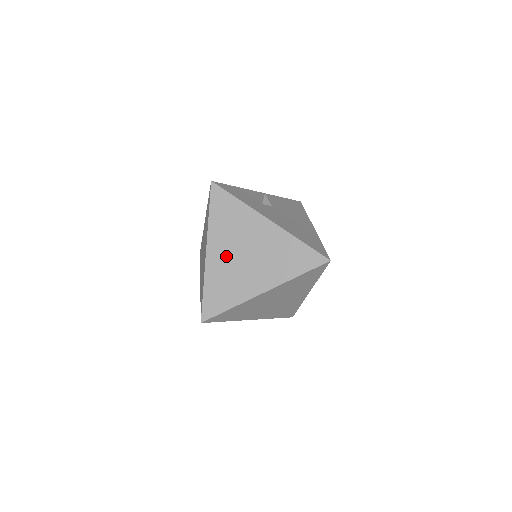
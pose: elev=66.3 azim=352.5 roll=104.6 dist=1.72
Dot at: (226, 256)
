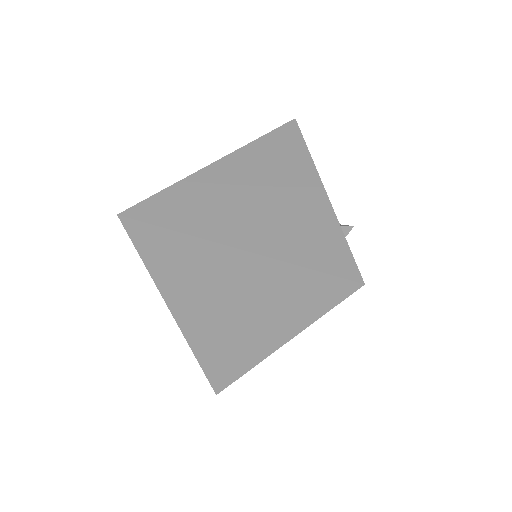
Dot at: occluded
